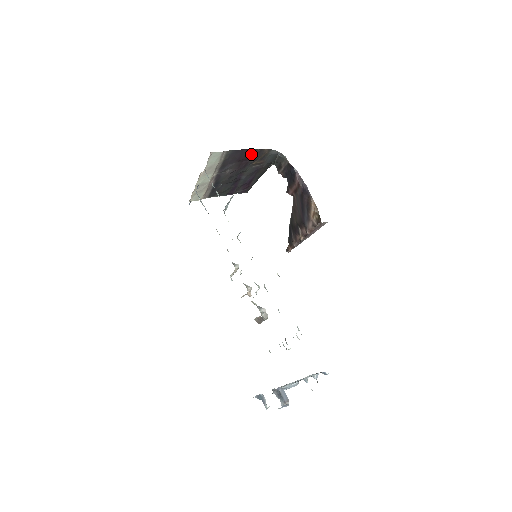
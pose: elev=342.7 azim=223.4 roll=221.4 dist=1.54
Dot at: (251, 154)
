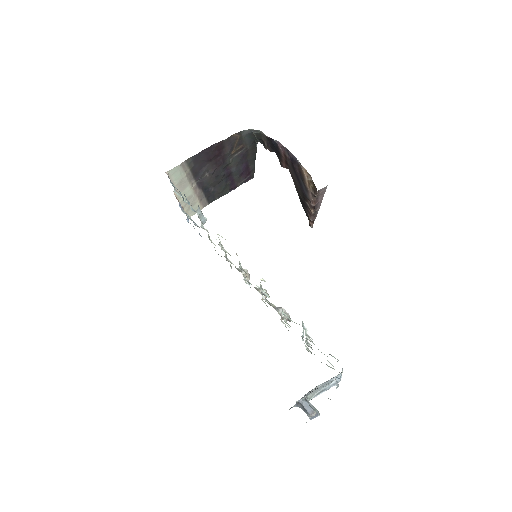
Dot at: (220, 147)
